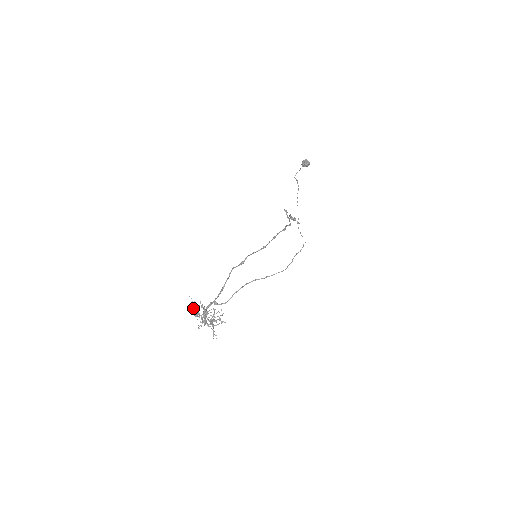
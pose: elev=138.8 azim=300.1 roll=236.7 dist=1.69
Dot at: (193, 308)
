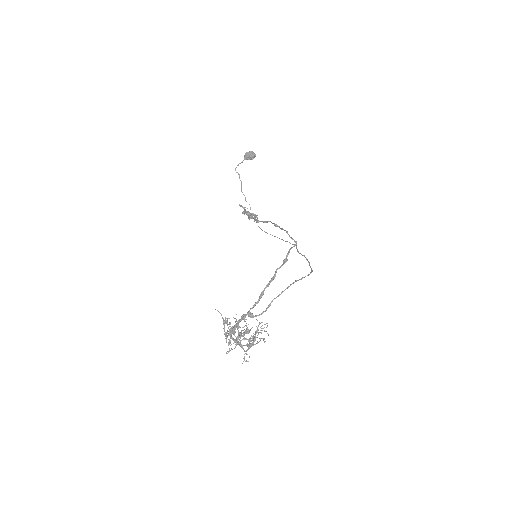
Dot at: (227, 325)
